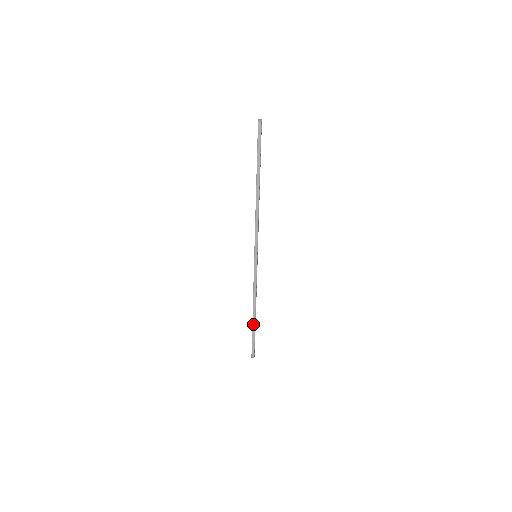
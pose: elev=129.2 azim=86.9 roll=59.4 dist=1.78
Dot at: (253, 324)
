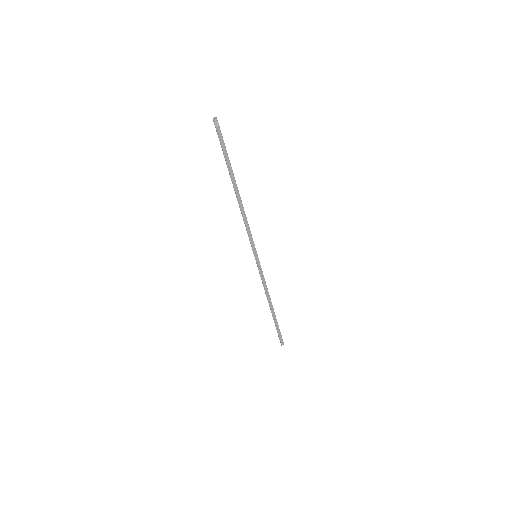
Dot at: (274, 318)
